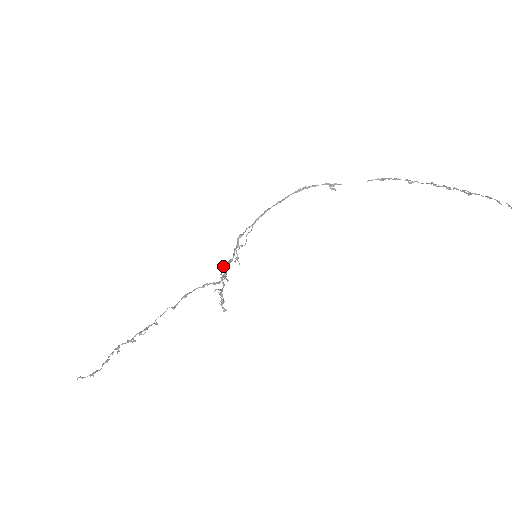
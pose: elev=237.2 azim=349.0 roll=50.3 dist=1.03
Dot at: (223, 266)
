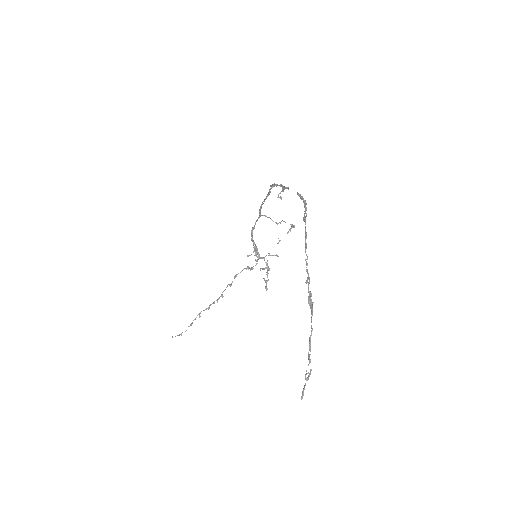
Dot at: occluded
